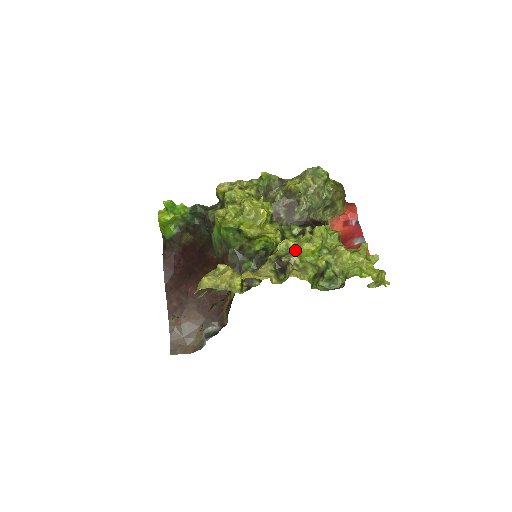
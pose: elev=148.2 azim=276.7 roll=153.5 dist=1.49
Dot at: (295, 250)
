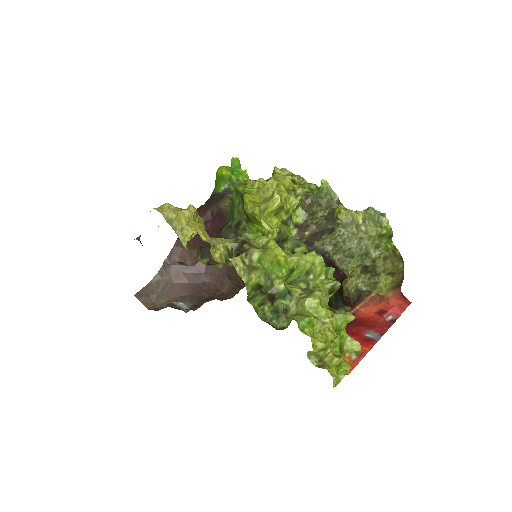
Dot at: (267, 250)
